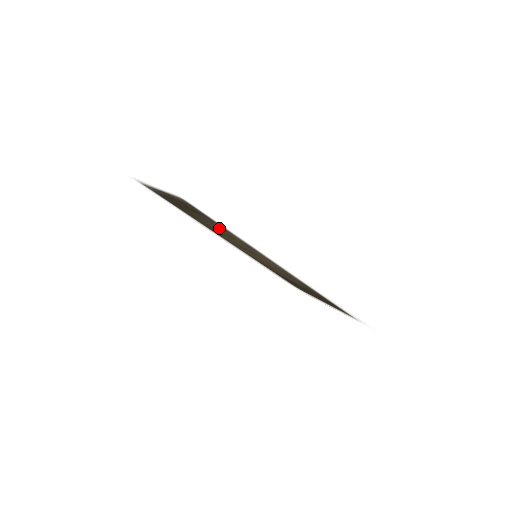
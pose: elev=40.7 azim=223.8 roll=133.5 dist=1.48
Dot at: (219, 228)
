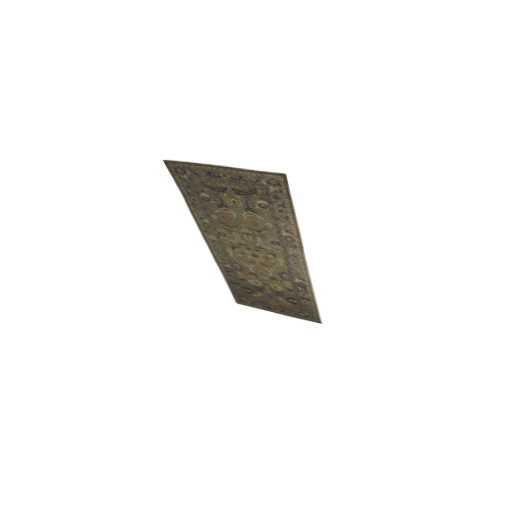
Dot at: (263, 217)
